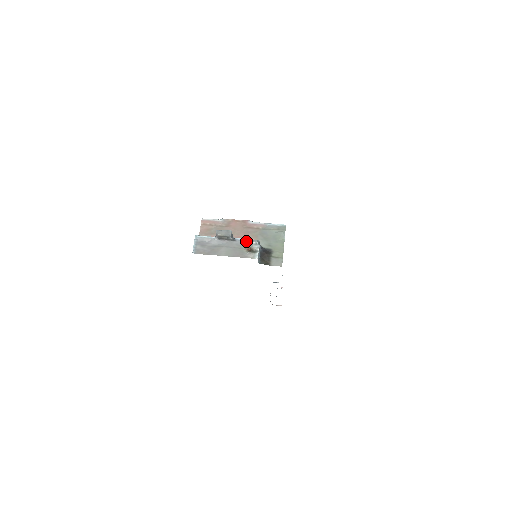
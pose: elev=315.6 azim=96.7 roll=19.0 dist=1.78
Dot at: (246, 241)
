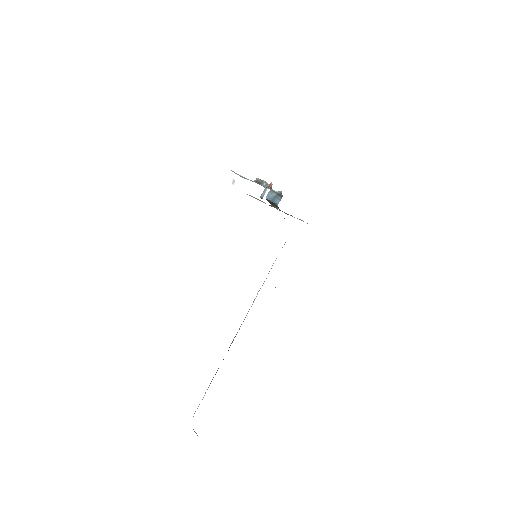
Dot at: occluded
